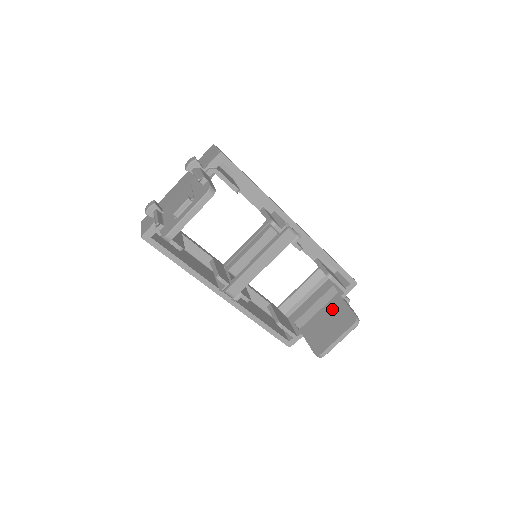
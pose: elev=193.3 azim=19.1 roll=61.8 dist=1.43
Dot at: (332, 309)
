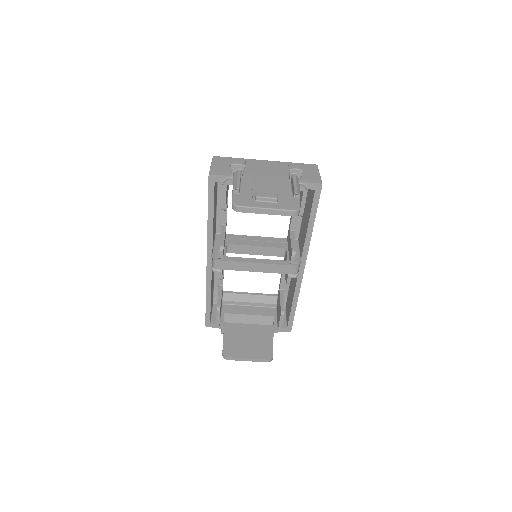
Dot at: (260, 333)
